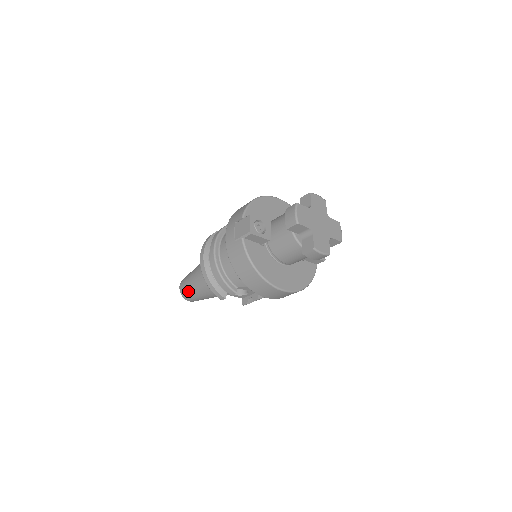
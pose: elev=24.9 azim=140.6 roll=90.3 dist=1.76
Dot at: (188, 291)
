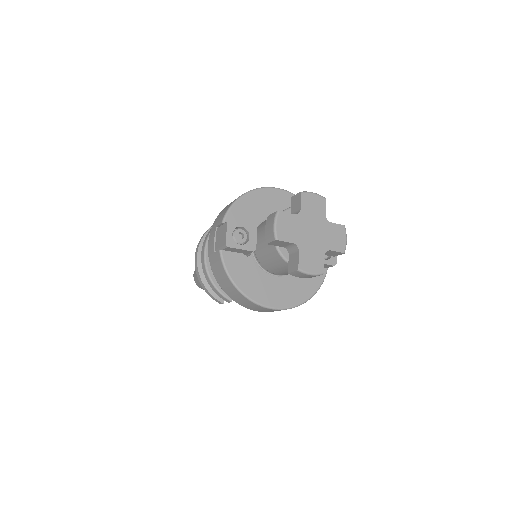
Dot at: (199, 282)
